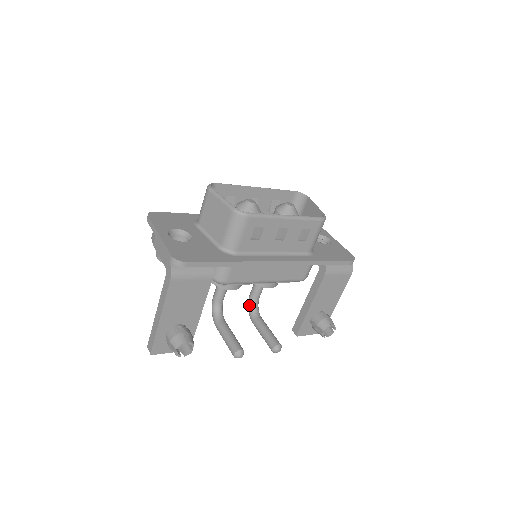
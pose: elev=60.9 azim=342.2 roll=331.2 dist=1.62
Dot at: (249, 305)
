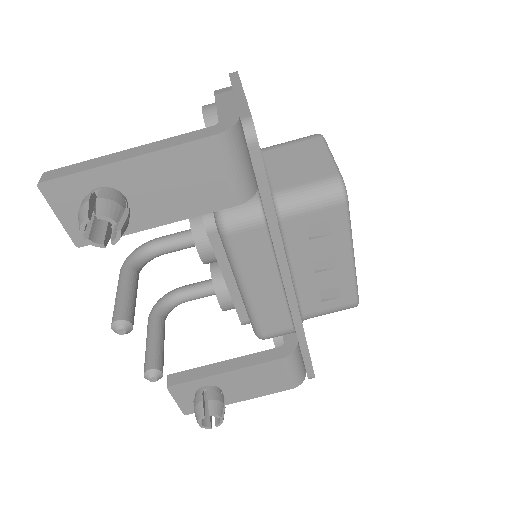
Dot at: (168, 295)
